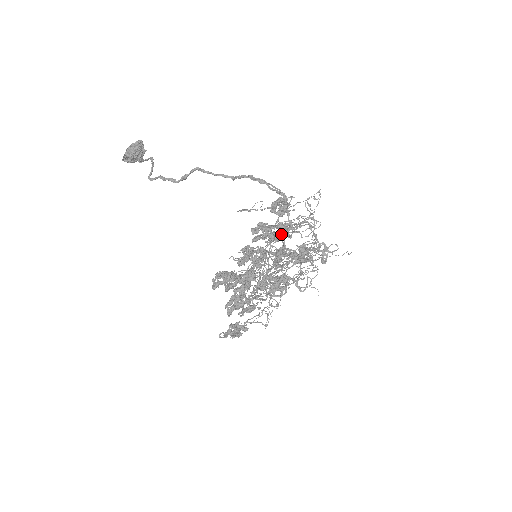
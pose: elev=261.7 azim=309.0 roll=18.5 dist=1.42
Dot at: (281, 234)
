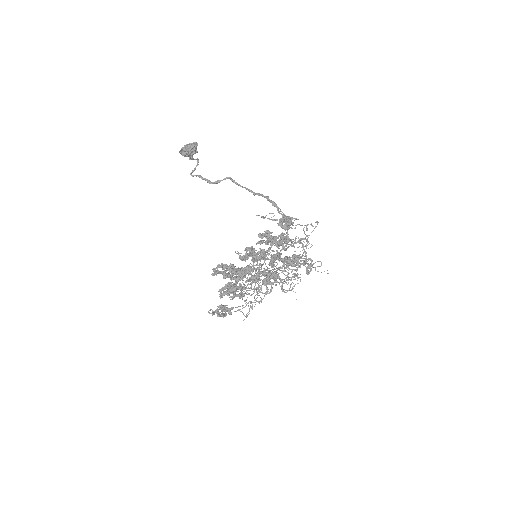
Dot at: (282, 242)
